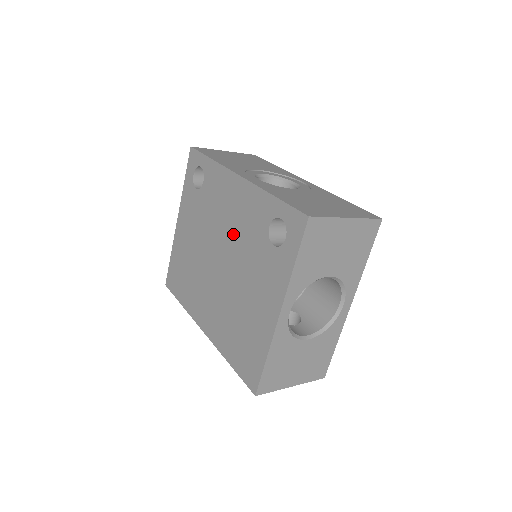
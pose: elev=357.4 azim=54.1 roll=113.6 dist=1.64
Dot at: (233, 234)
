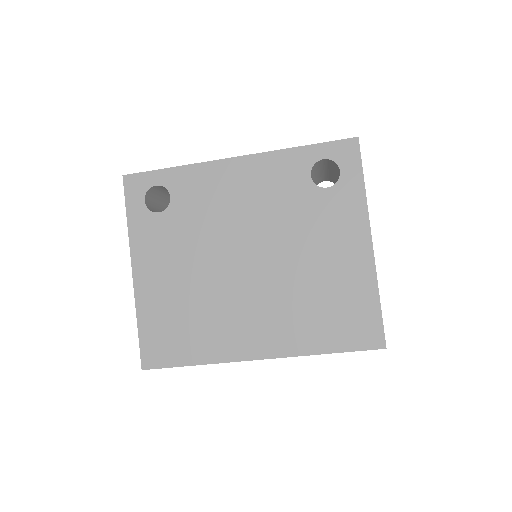
Dot at: (257, 217)
